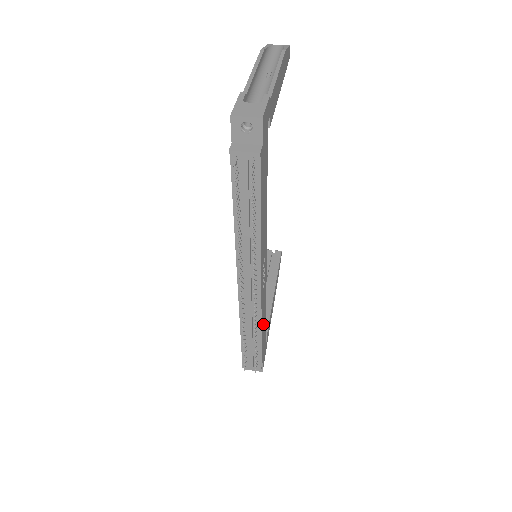
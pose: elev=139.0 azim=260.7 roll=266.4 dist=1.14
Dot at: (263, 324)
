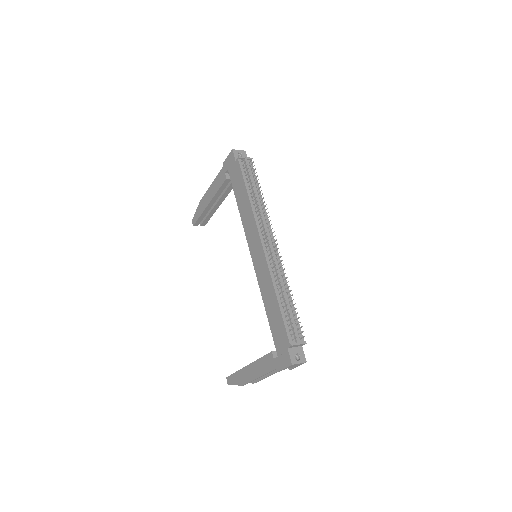
Dot at: occluded
